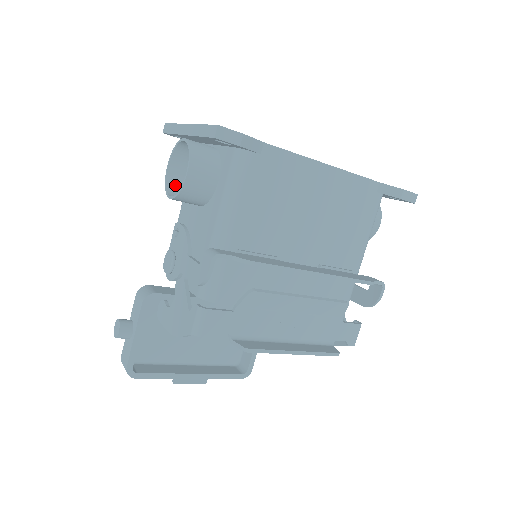
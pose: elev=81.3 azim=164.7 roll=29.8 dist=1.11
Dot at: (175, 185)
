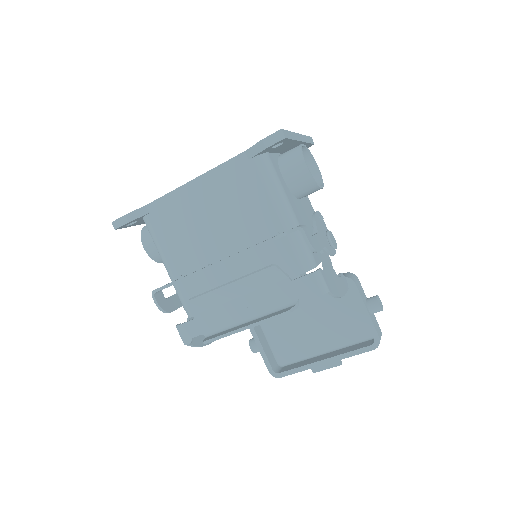
Dot at: occluded
